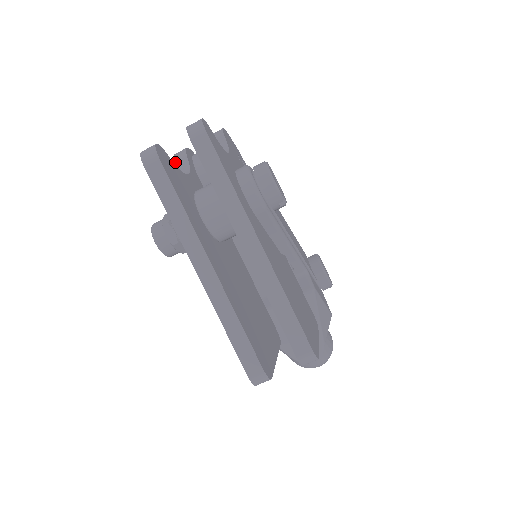
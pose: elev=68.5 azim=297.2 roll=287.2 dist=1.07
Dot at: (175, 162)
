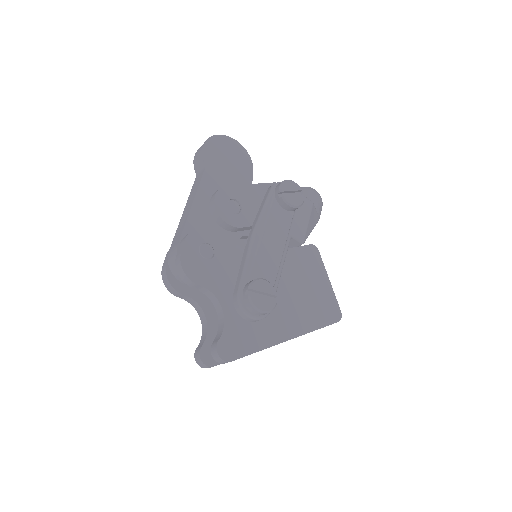
Dot at: occluded
